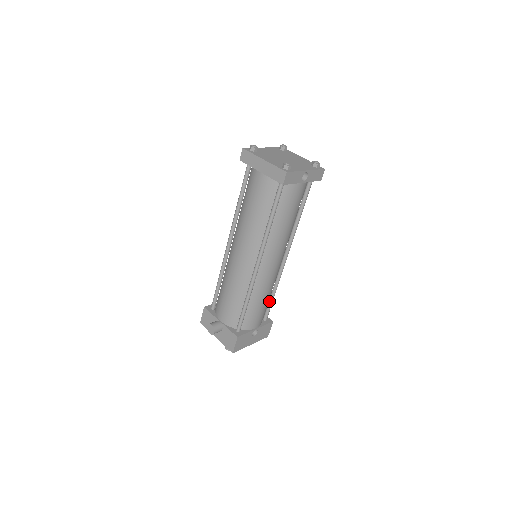
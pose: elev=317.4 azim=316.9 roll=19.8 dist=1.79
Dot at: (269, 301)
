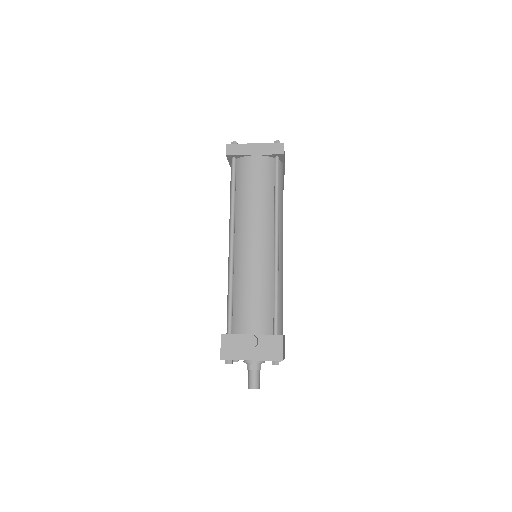
Dot at: occluded
